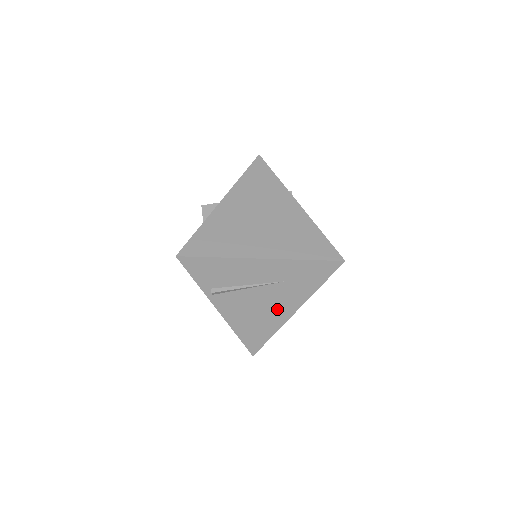
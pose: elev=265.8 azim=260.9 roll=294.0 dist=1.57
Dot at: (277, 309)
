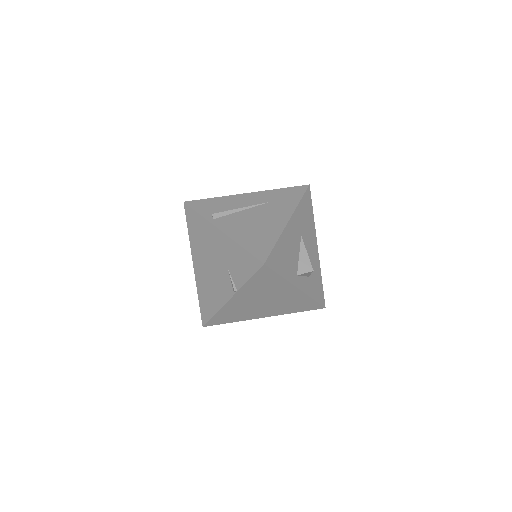
Dot at: (272, 220)
